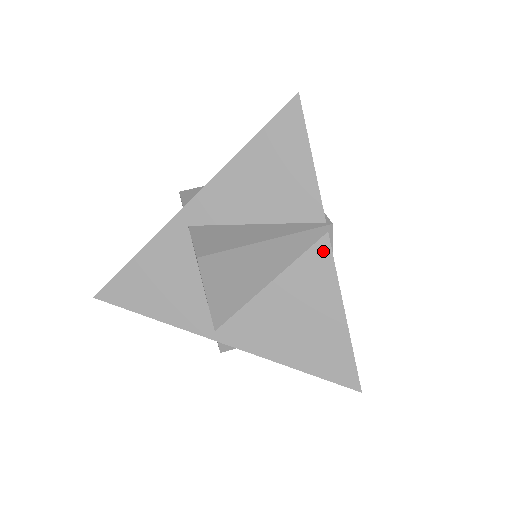
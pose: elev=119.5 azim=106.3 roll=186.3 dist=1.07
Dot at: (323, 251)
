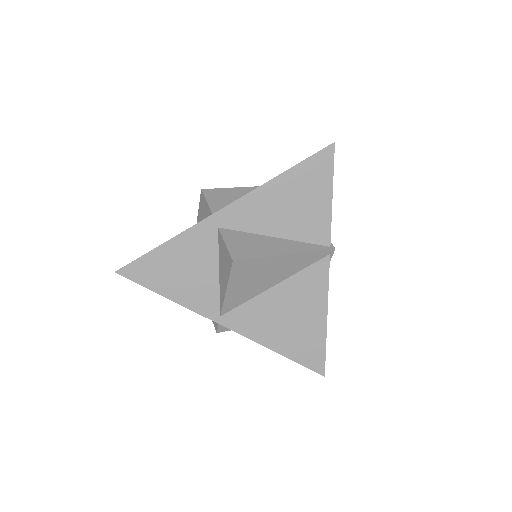
Dot at: (323, 268)
